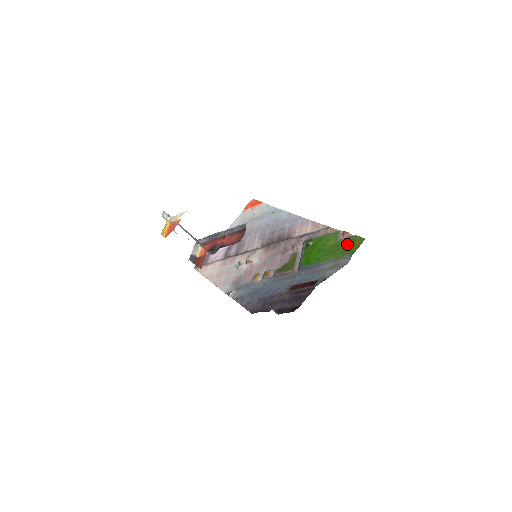
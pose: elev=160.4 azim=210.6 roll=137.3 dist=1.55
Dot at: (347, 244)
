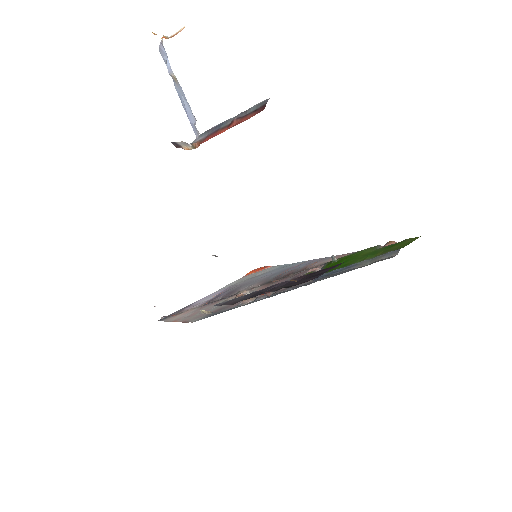
Dot at: (392, 246)
